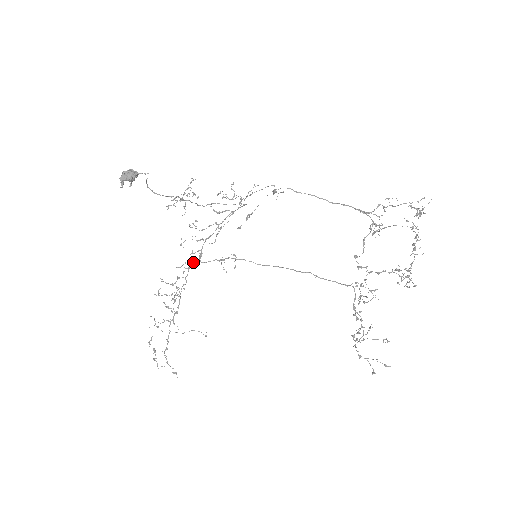
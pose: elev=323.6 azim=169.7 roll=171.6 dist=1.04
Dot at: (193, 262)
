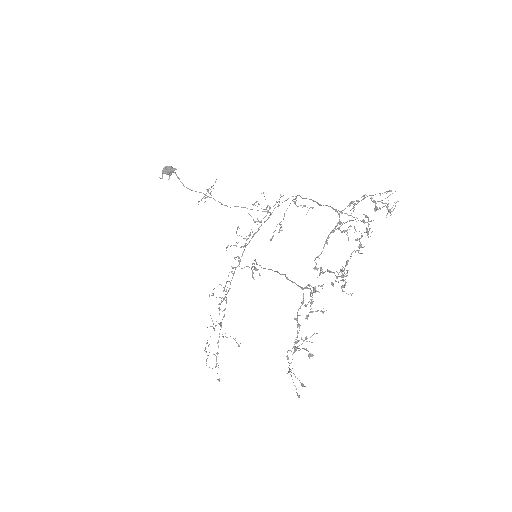
Dot at: (235, 267)
